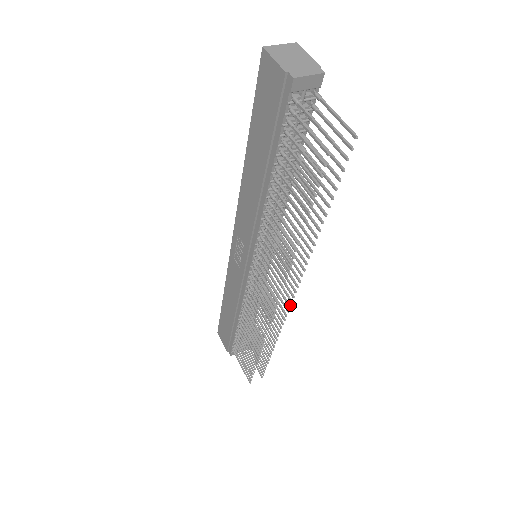
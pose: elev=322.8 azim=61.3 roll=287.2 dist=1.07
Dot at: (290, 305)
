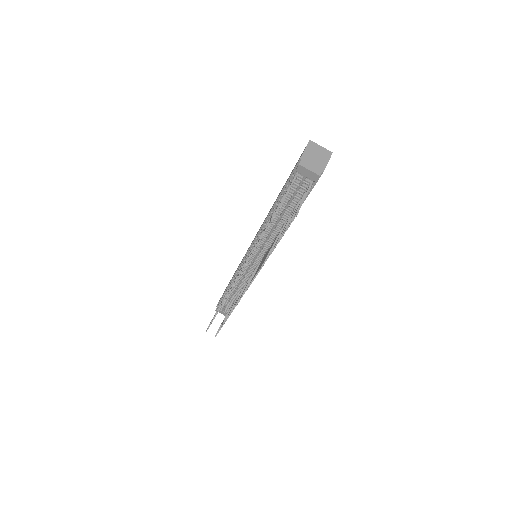
Dot at: occluded
